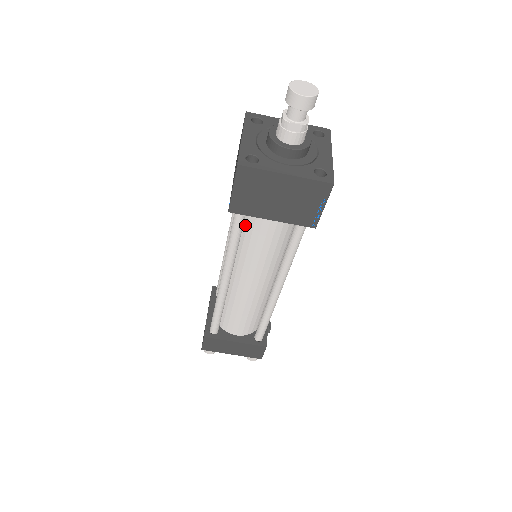
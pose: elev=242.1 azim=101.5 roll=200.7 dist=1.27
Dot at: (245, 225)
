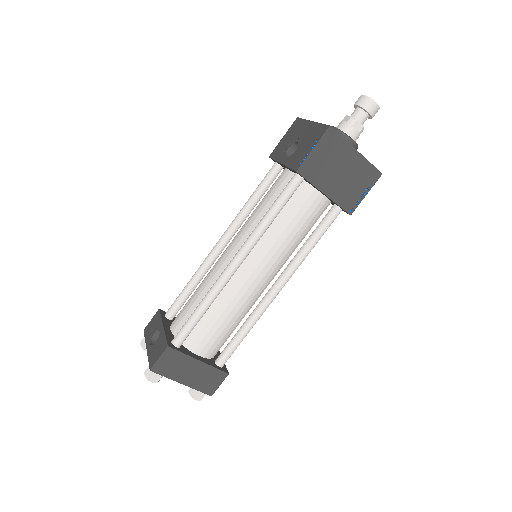
Dot at: occluded
